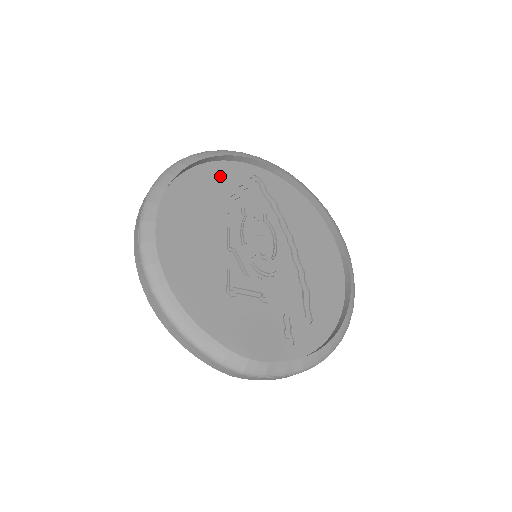
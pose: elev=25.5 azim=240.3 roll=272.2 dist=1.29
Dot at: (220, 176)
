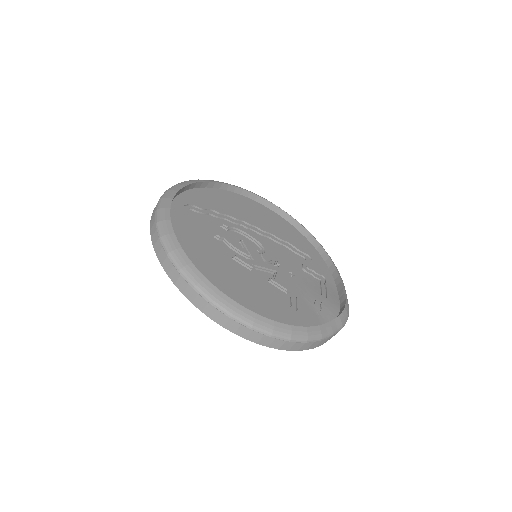
Dot at: (184, 231)
